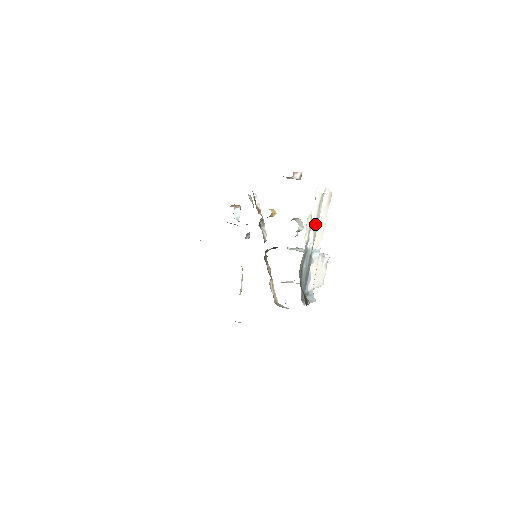
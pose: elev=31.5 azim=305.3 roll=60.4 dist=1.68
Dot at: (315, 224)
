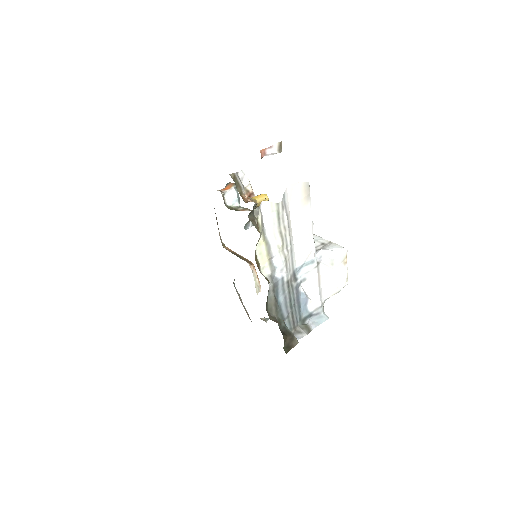
Dot at: (280, 245)
